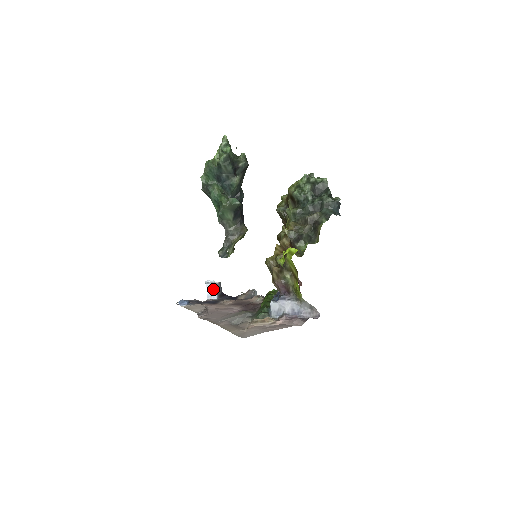
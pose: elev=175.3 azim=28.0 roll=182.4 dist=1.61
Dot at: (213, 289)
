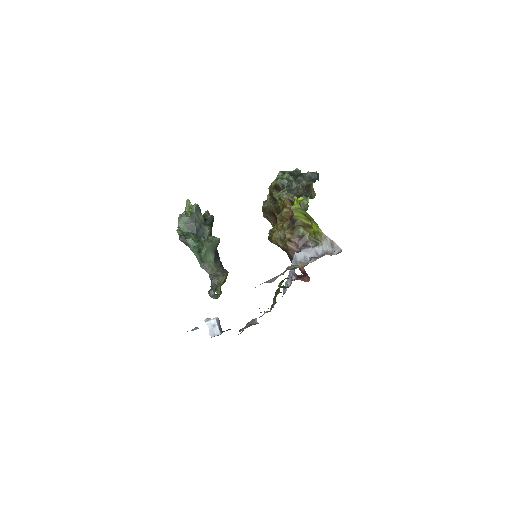
Dot at: (214, 325)
